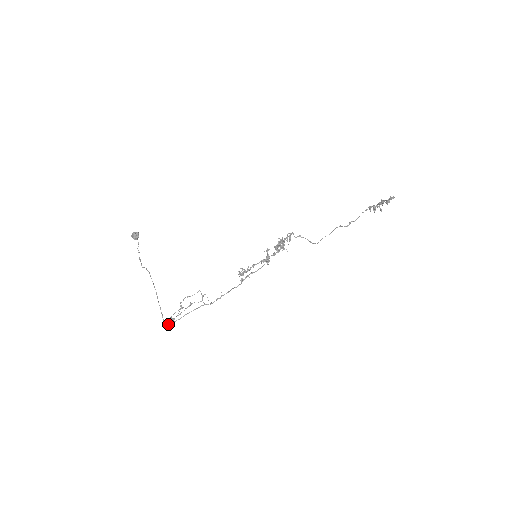
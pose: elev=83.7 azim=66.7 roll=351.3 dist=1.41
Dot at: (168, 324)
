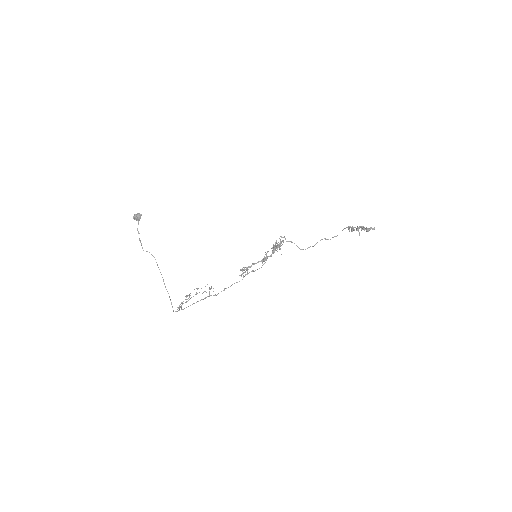
Dot at: (177, 311)
